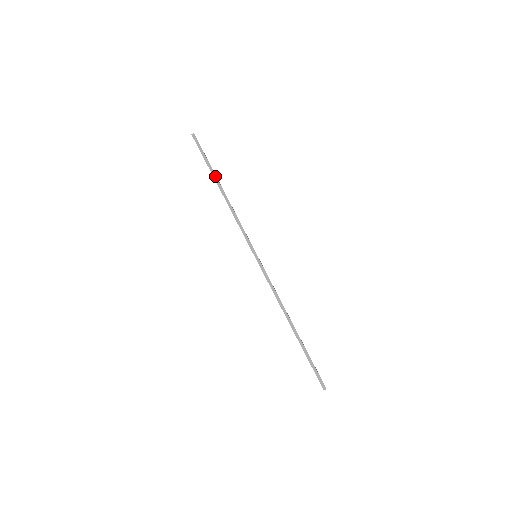
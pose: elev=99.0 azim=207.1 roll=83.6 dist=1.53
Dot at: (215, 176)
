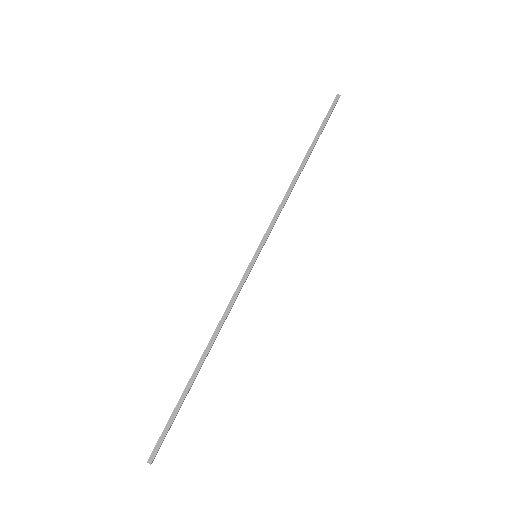
Dot at: (312, 148)
